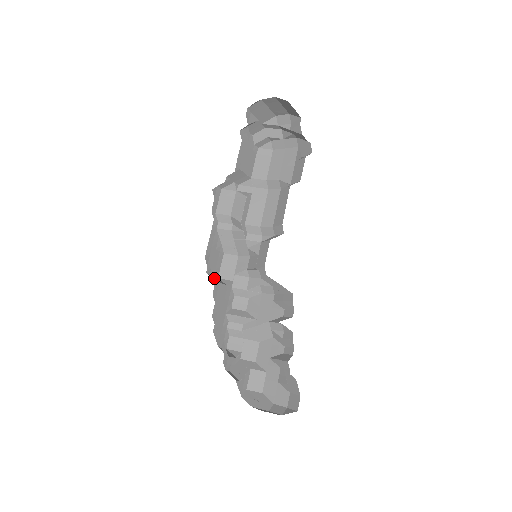
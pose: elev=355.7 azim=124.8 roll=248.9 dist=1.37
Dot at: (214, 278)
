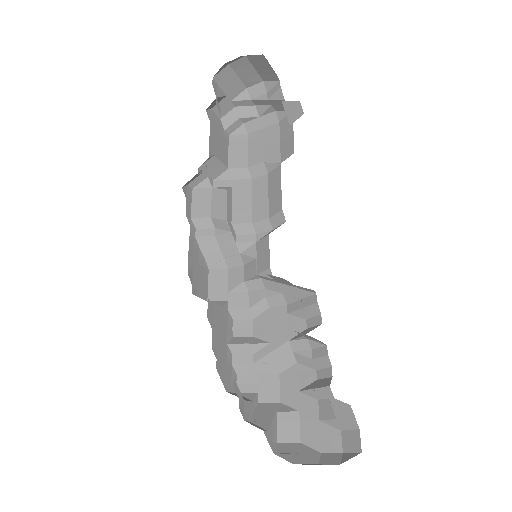
Dot at: occluded
